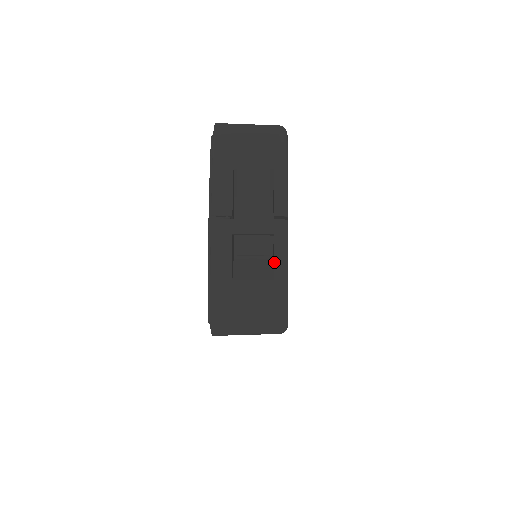
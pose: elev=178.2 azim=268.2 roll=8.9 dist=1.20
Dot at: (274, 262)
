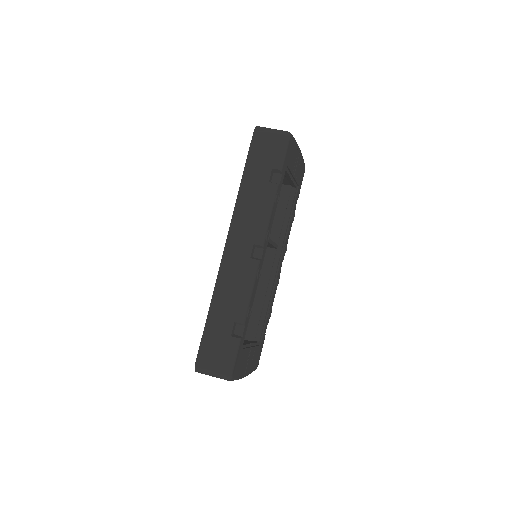
Dot at: occluded
